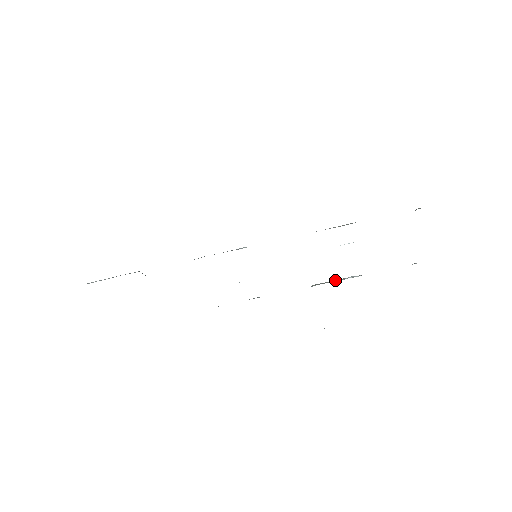
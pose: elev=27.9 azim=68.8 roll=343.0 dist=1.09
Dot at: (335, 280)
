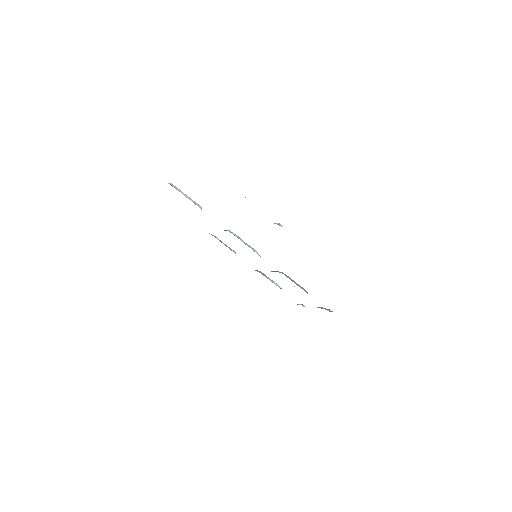
Dot at: (270, 279)
